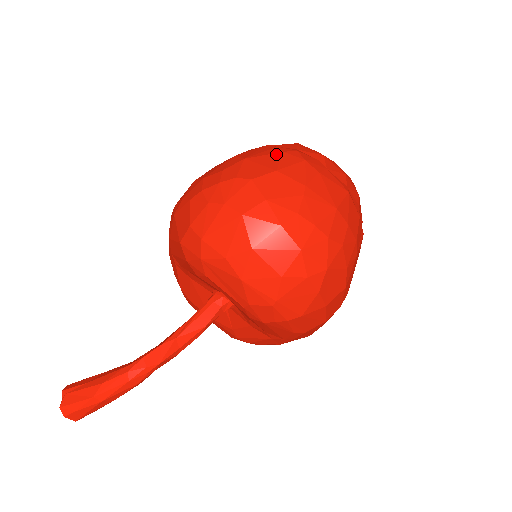
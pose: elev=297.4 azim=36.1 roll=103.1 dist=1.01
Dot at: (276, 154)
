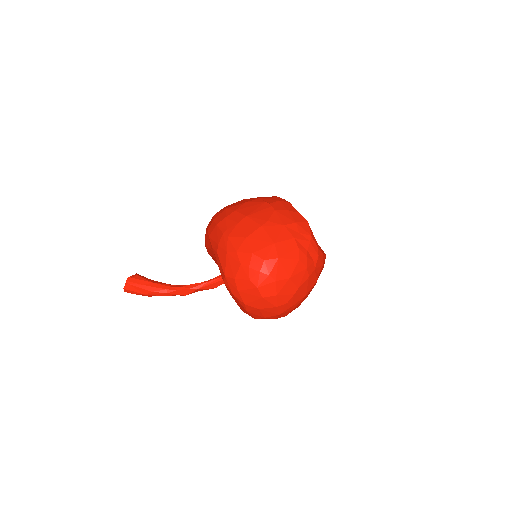
Dot at: (295, 260)
